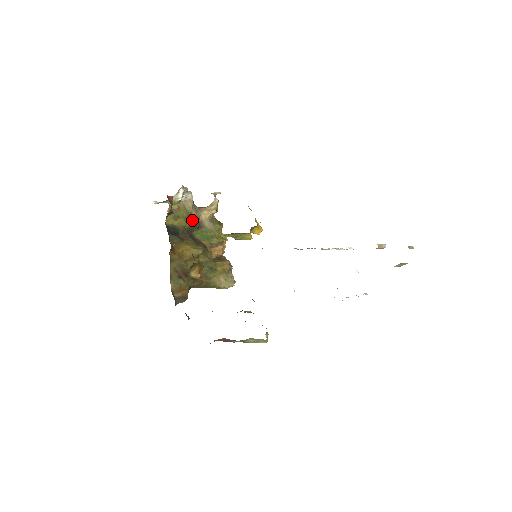
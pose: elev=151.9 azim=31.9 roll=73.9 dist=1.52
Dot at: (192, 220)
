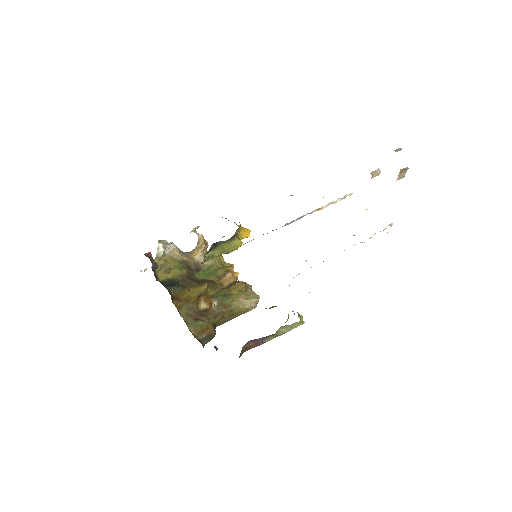
Dot at: (187, 266)
